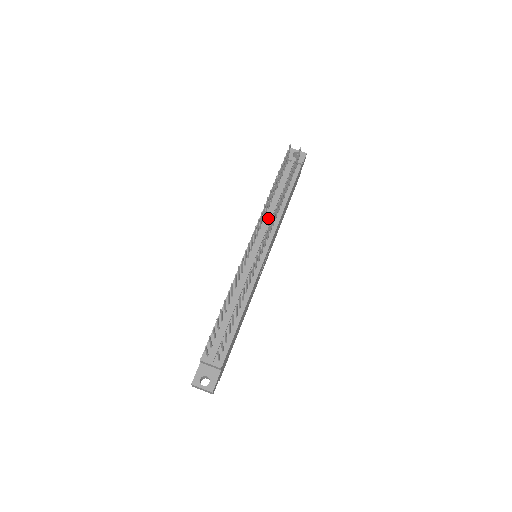
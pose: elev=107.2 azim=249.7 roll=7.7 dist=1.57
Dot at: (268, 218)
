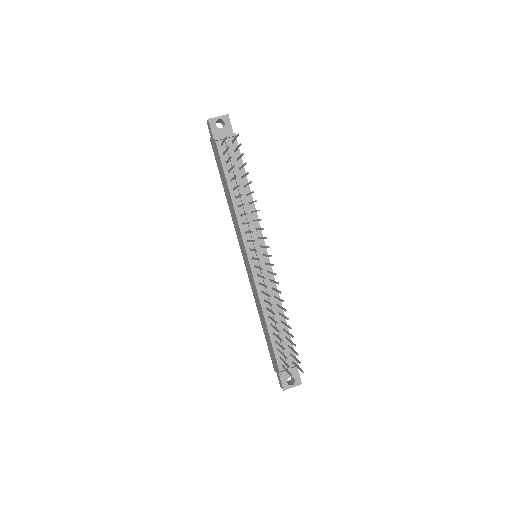
Dot at: (246, 218)
